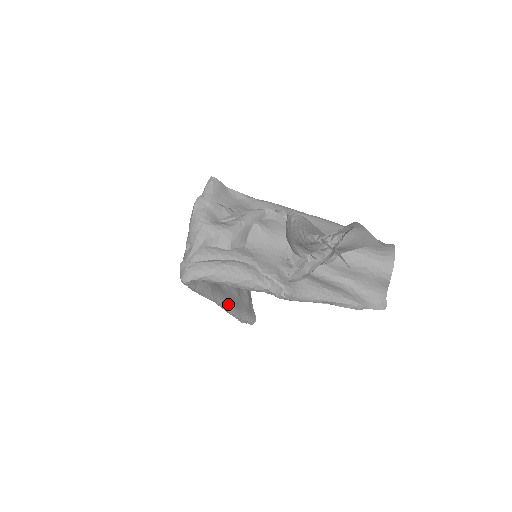
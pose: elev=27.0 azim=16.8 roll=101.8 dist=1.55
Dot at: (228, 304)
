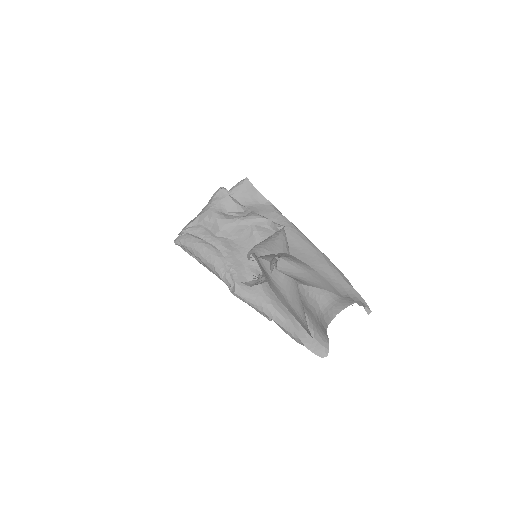
Dot at: occluded
